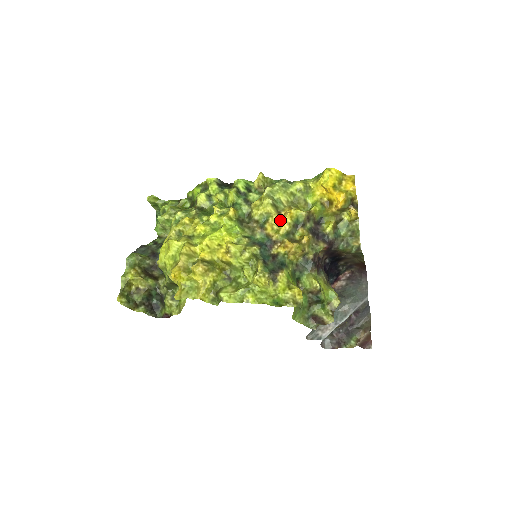
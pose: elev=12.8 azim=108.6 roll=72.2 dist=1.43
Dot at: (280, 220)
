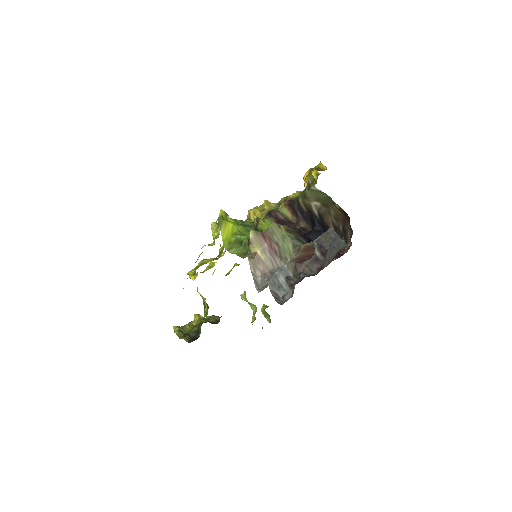
Dot at: occluded
